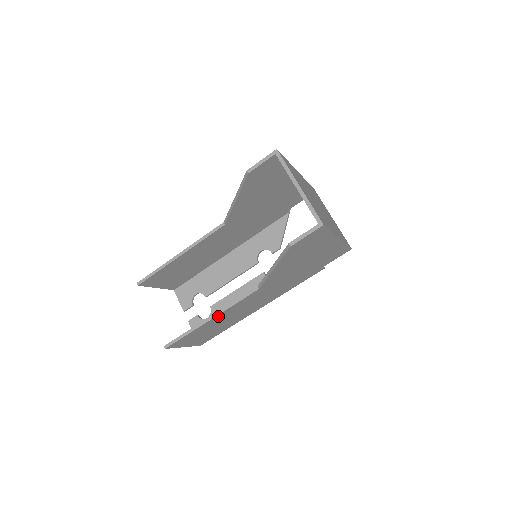
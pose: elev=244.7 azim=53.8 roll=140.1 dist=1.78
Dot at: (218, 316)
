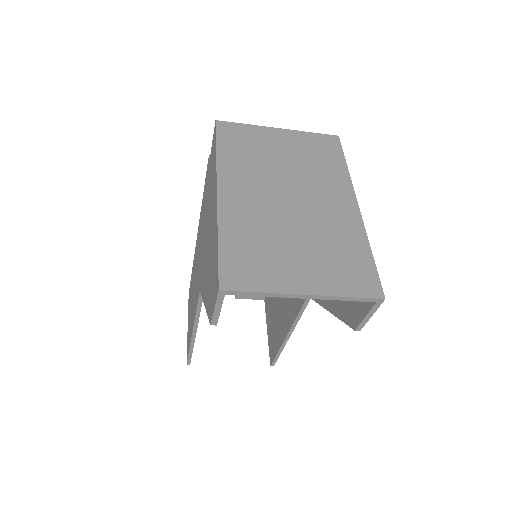
Dot at: occluded
